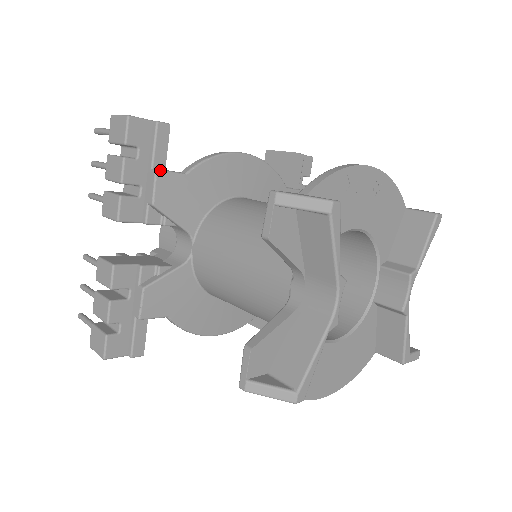
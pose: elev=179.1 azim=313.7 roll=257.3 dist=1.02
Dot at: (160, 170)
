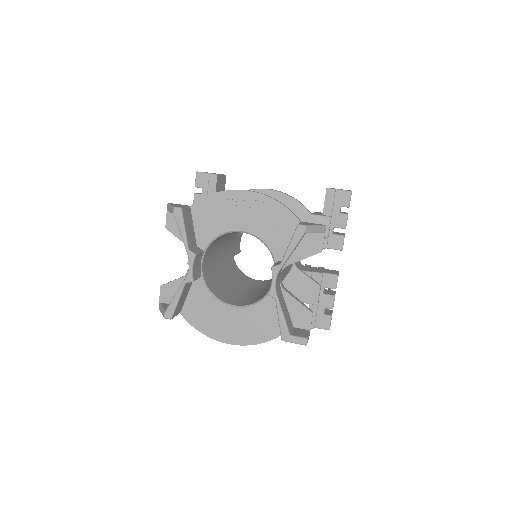
Dot at: occluded
